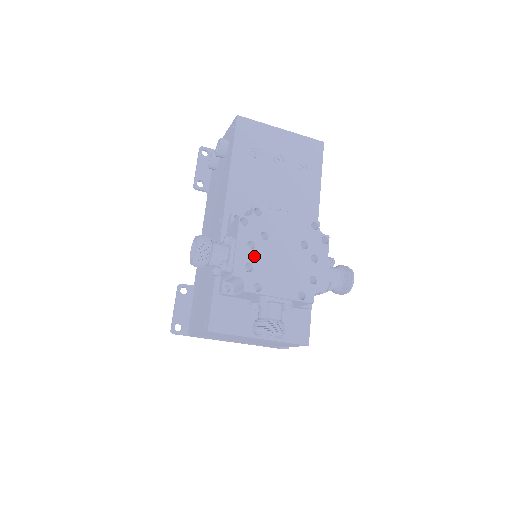
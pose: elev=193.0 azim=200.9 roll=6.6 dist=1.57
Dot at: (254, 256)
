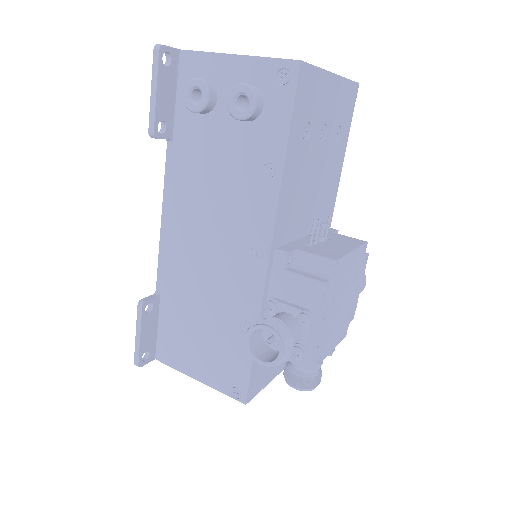
Dot at: (325, 326)
